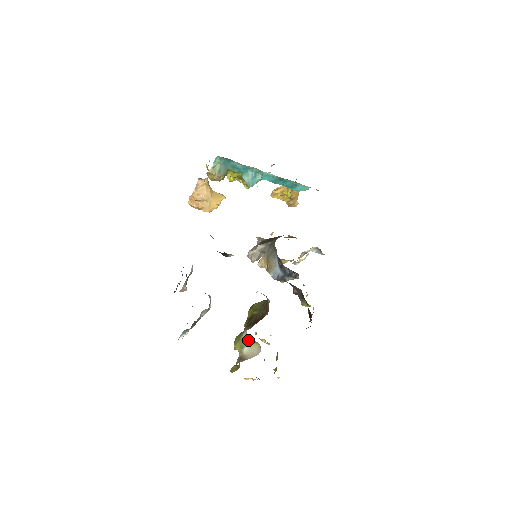
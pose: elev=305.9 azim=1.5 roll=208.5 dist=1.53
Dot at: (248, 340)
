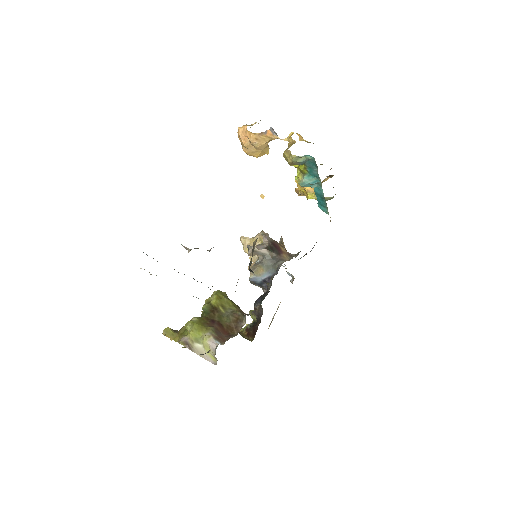
Dot at: (210, 349)
